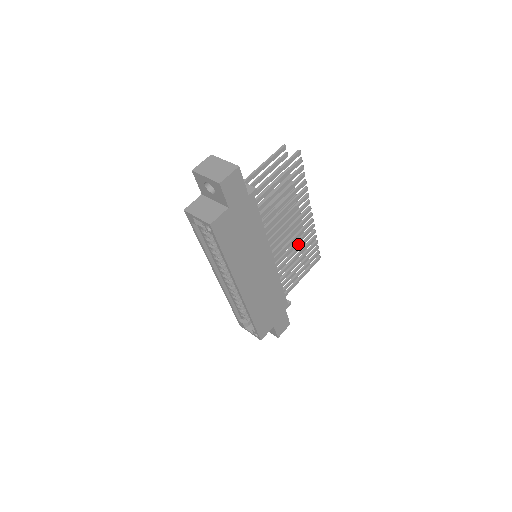
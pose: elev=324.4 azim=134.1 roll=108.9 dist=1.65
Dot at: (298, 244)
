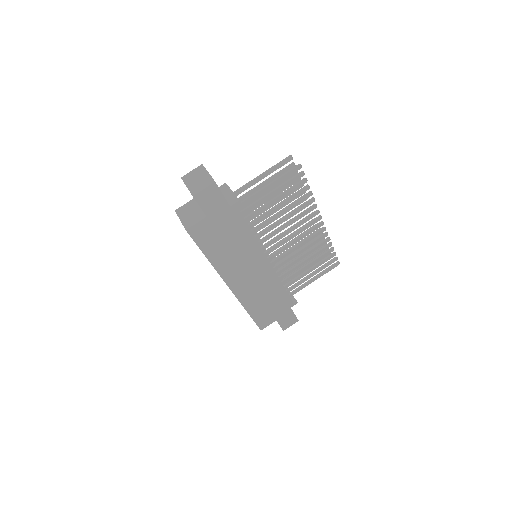
Dot at: occluded
